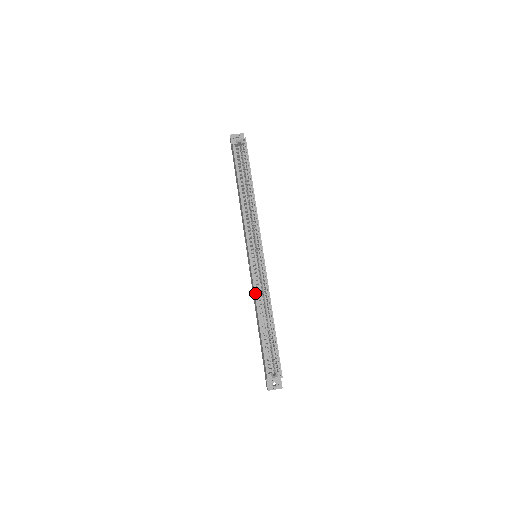
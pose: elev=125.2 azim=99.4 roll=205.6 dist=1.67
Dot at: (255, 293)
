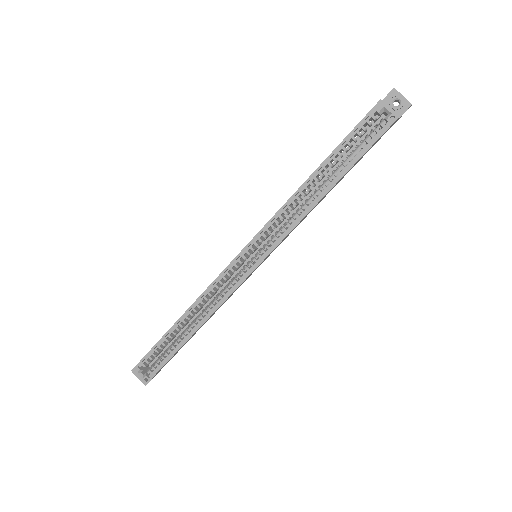
Dot at: (204, 293)
